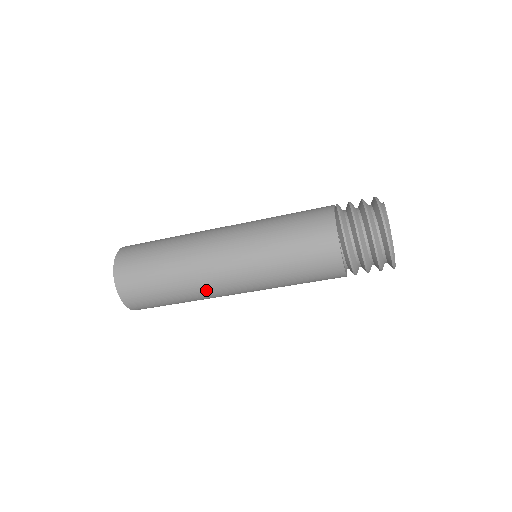
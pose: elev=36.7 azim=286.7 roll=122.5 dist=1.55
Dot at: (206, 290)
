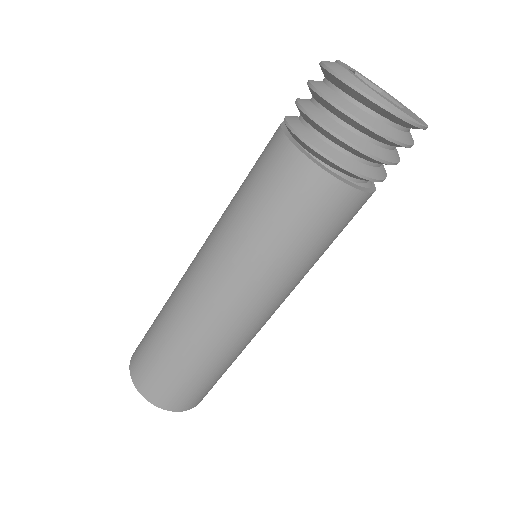
Dot at: (217, 335)
